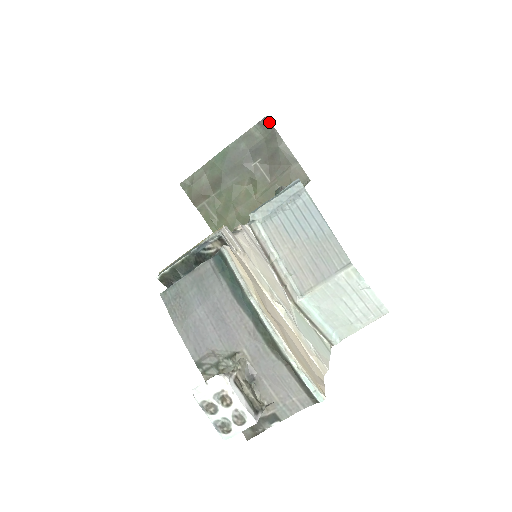
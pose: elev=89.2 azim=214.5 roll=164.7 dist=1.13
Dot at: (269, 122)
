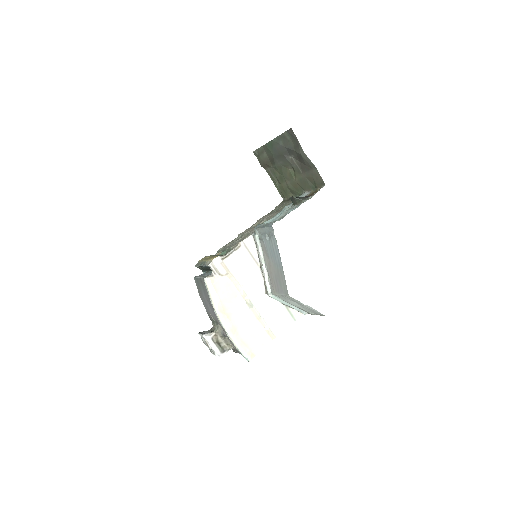
Dot at: occluded
